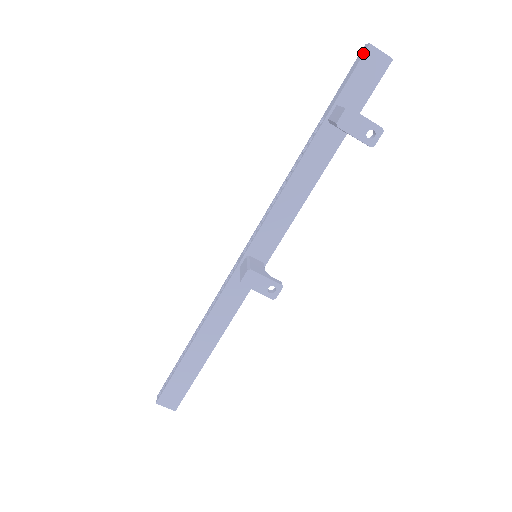
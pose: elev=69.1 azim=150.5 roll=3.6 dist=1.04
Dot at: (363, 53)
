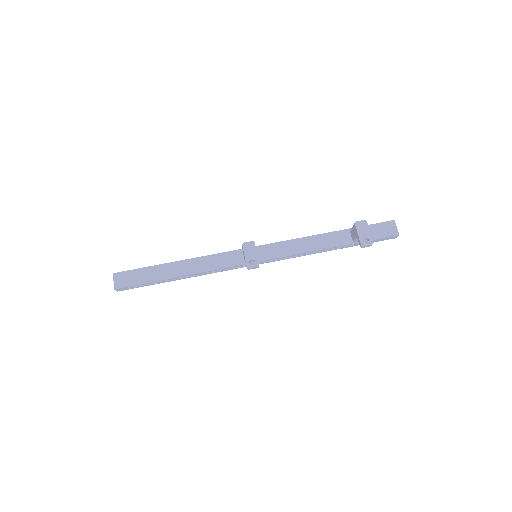
Dot at: (389, 221)
